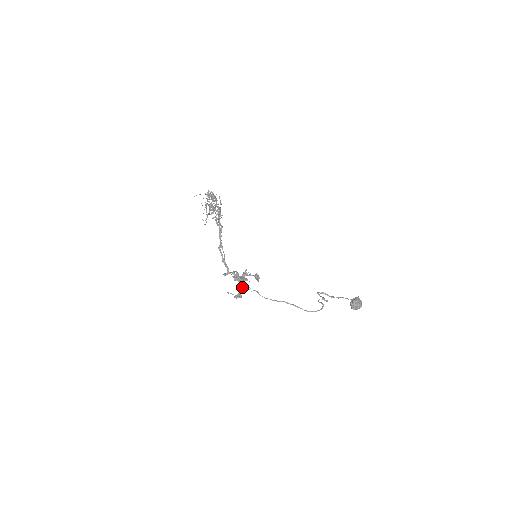
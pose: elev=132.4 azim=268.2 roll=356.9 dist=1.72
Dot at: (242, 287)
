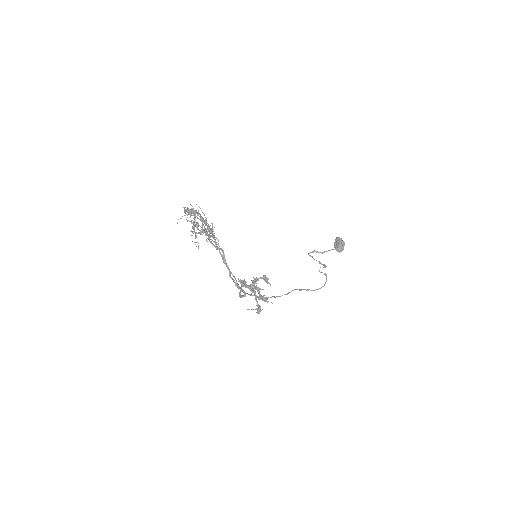
Dot at: occluded
